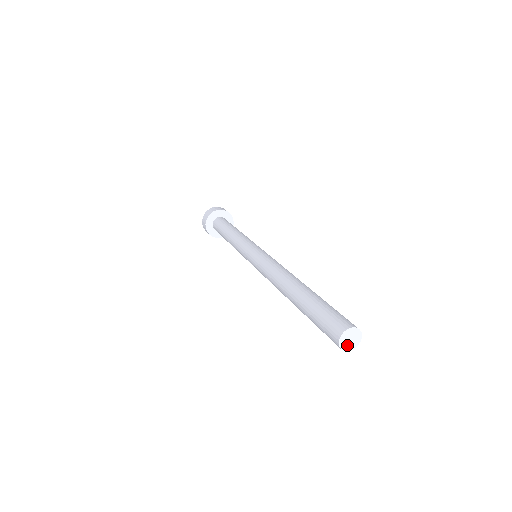
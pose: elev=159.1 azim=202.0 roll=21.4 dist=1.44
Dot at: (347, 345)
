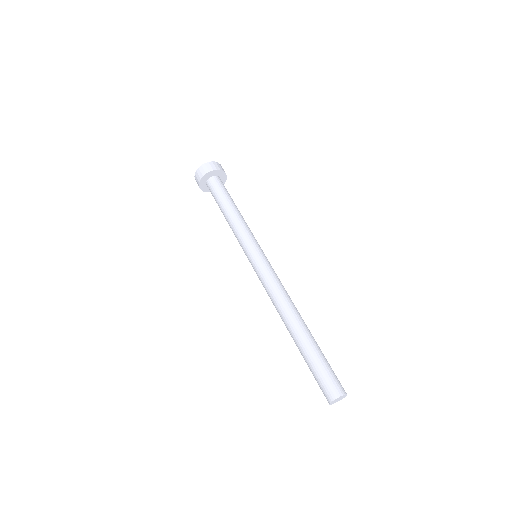
Dot at: occluded
